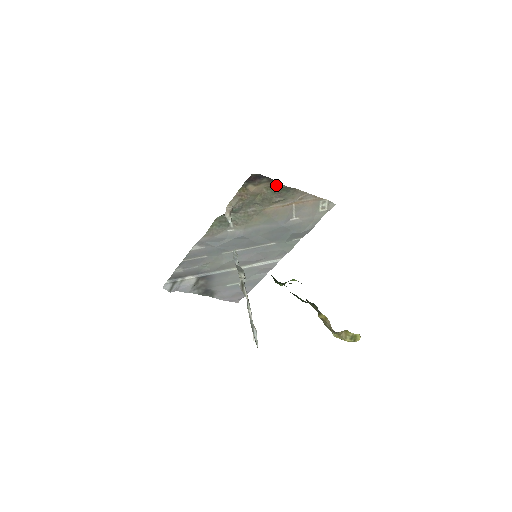
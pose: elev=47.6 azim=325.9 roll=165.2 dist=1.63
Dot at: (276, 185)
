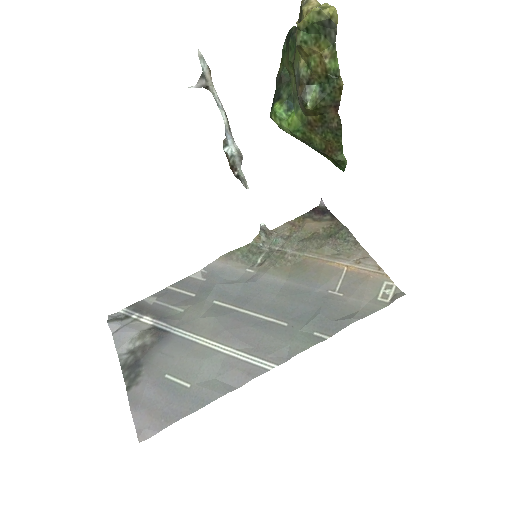
Dot at: (337, 227)
